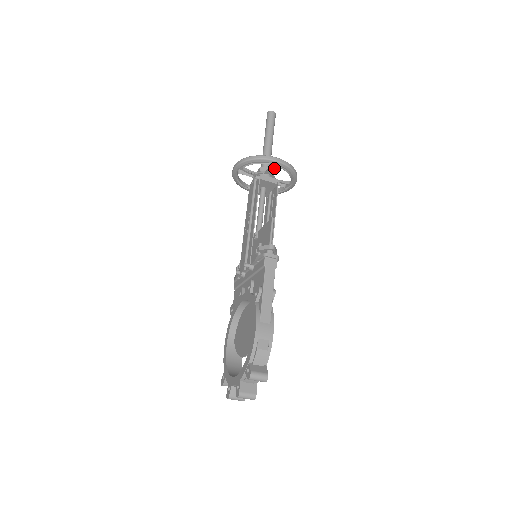
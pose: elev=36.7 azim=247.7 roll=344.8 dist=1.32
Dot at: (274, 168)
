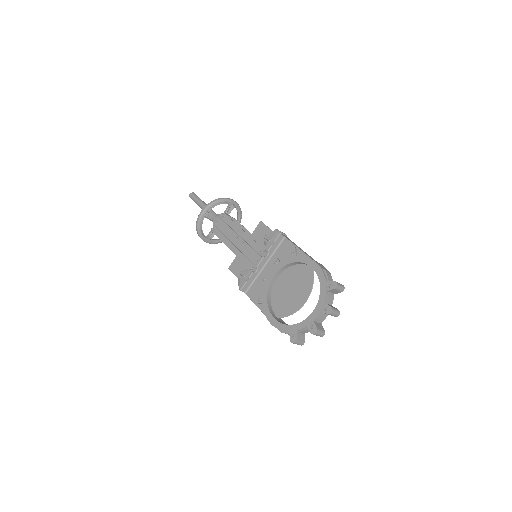
Dot at: (229, 210)
